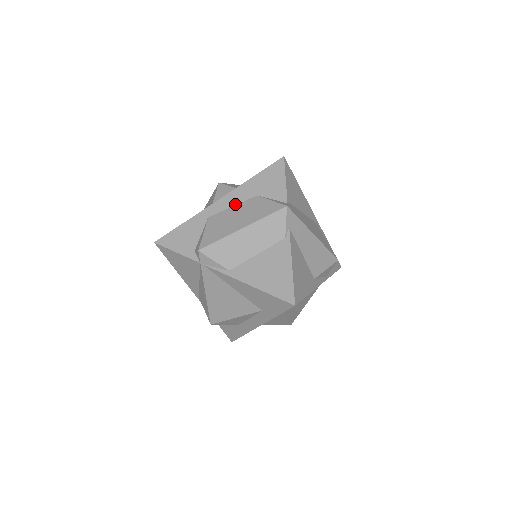
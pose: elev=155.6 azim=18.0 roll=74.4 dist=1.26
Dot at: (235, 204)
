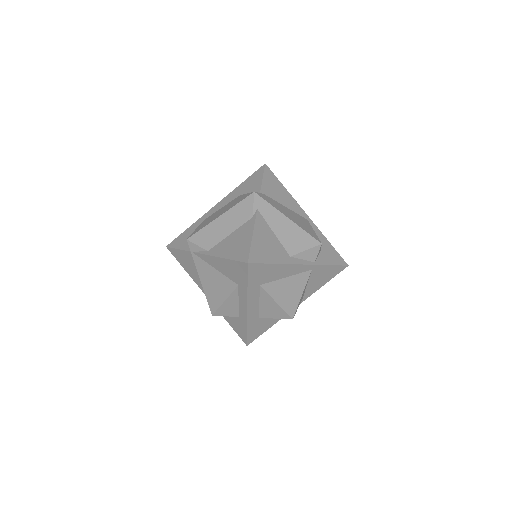
Dot at: (224, 205)
